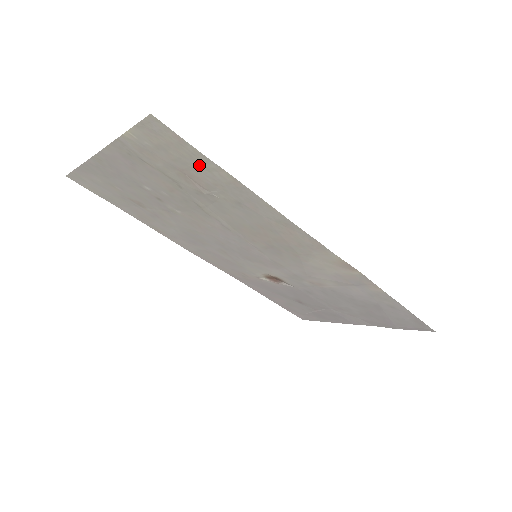
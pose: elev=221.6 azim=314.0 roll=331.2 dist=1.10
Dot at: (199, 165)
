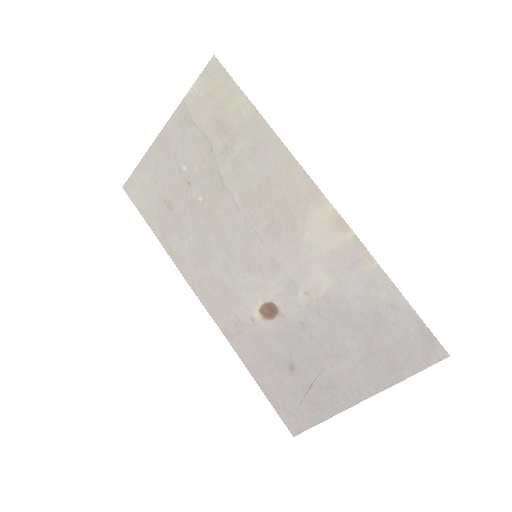
Dot at: (233, 104)
